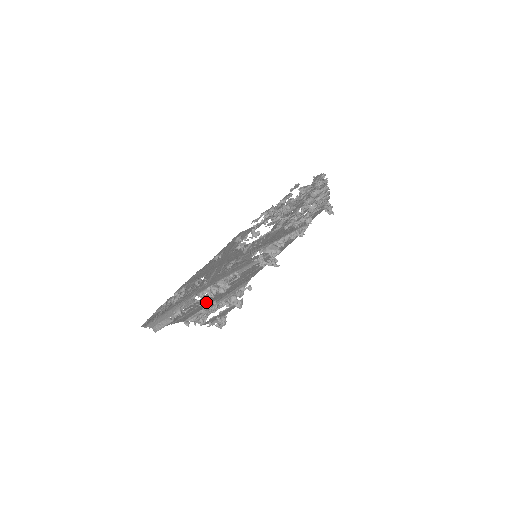
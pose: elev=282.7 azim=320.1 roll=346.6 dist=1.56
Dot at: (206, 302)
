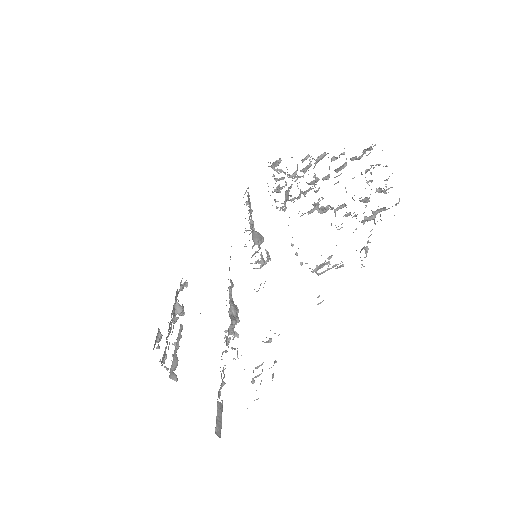
Dot at: occluded
